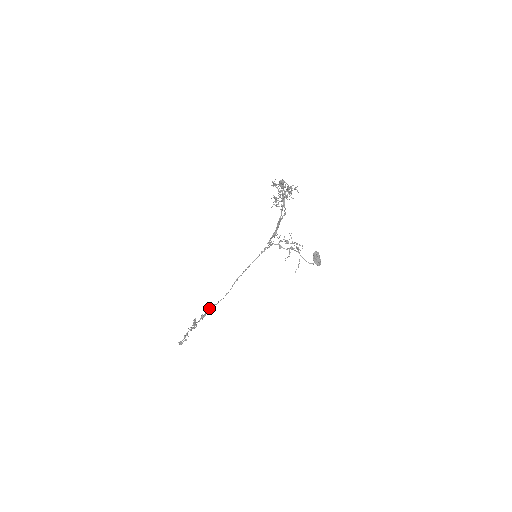
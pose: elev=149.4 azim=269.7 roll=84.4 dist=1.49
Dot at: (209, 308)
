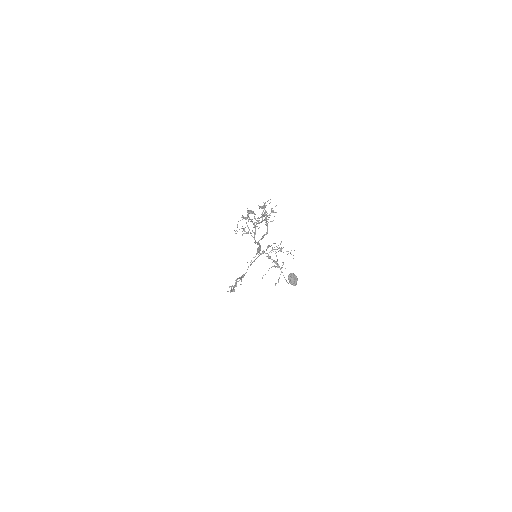
Dot at: occluded
